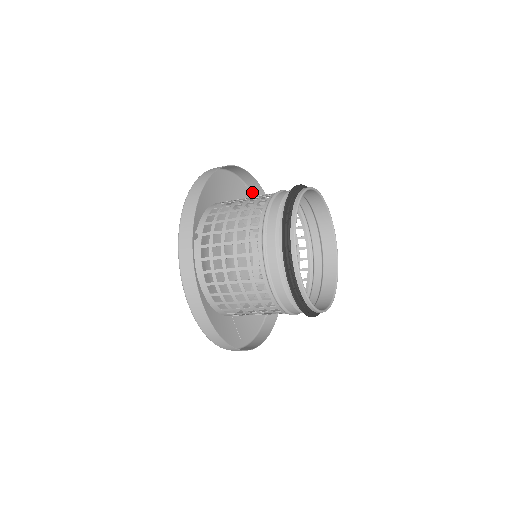
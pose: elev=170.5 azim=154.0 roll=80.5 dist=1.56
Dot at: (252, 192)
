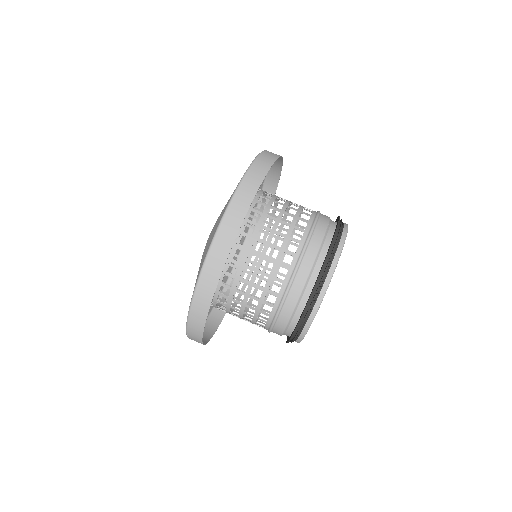
Dot at: (264, 184)
